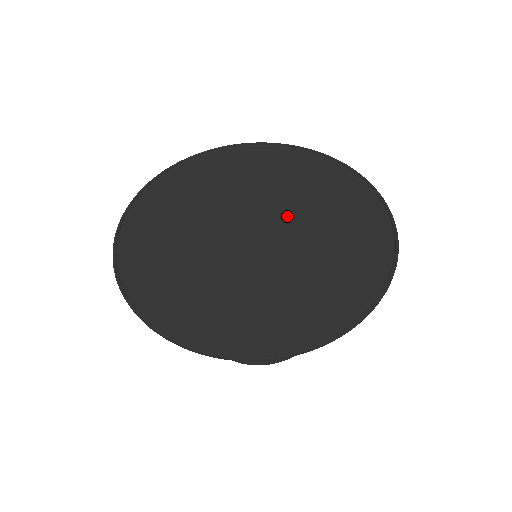
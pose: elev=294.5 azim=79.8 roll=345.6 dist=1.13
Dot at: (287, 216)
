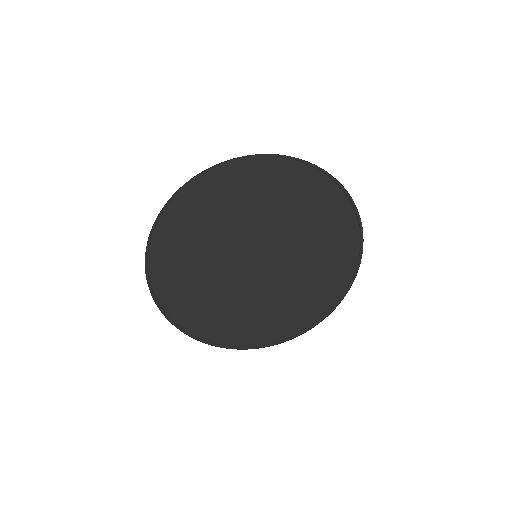
Dot at: (280, 236)
